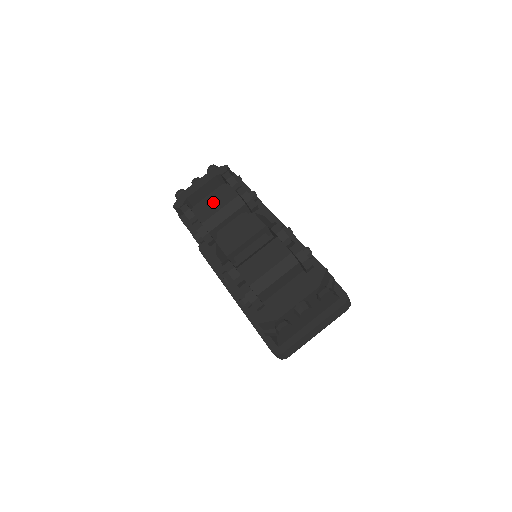
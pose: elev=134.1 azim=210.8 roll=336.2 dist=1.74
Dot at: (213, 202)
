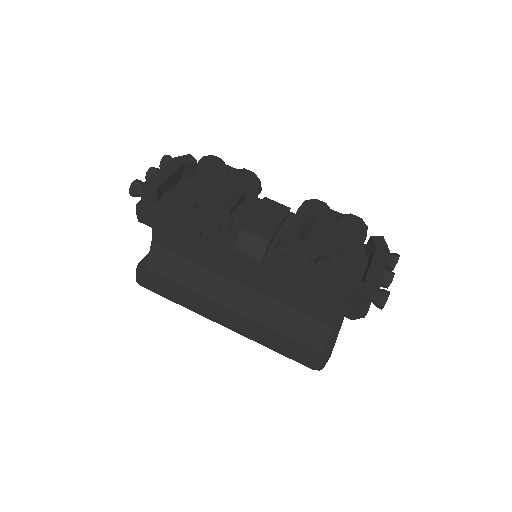
Dot at: (212, 186)
